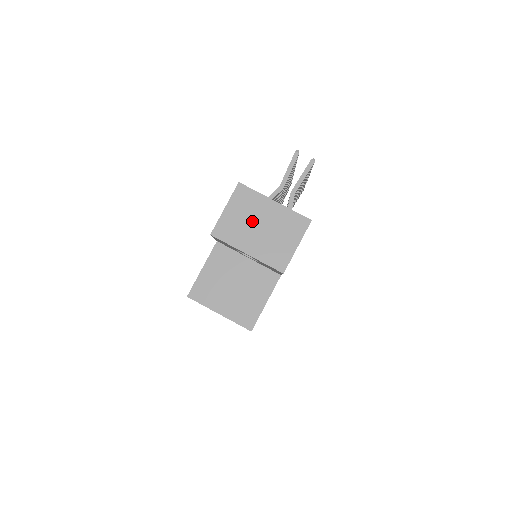
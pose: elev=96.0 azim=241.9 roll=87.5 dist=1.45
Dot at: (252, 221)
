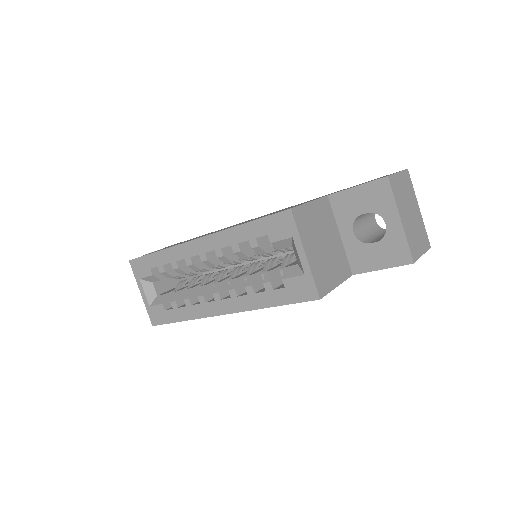
Dot at: (408, 203)
